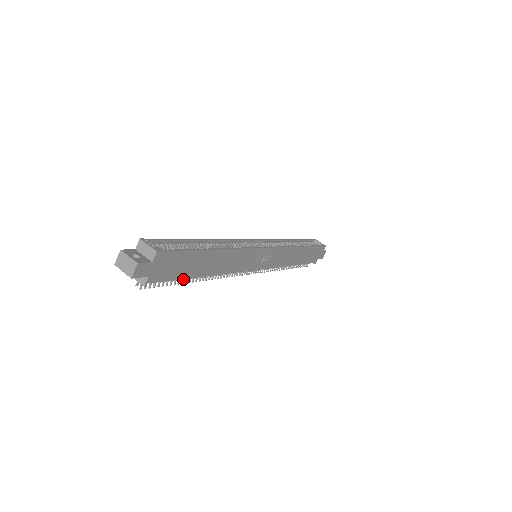
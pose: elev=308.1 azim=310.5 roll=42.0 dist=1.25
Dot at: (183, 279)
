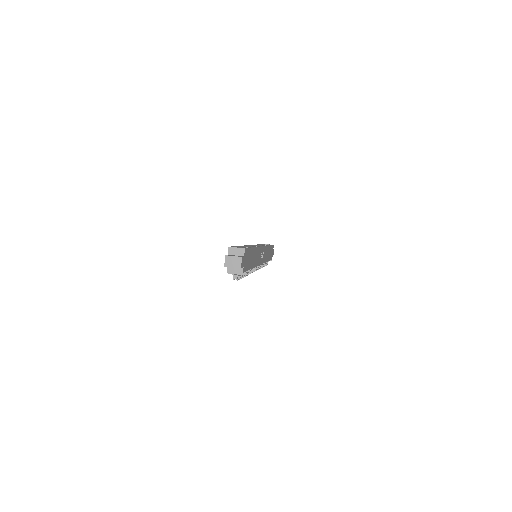
Dot at: (244, 273)
